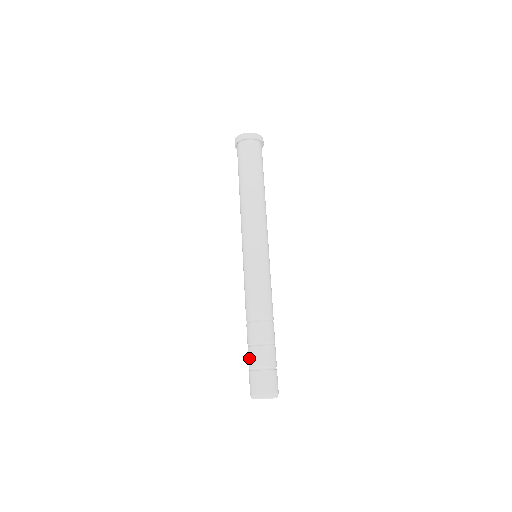
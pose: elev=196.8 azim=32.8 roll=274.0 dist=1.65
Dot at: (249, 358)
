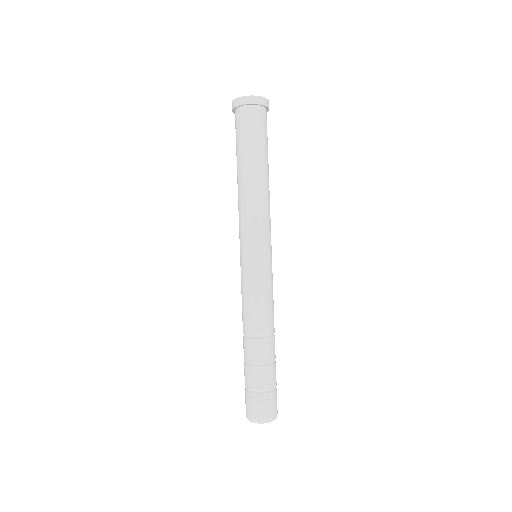
Dot at: (245, 376)
